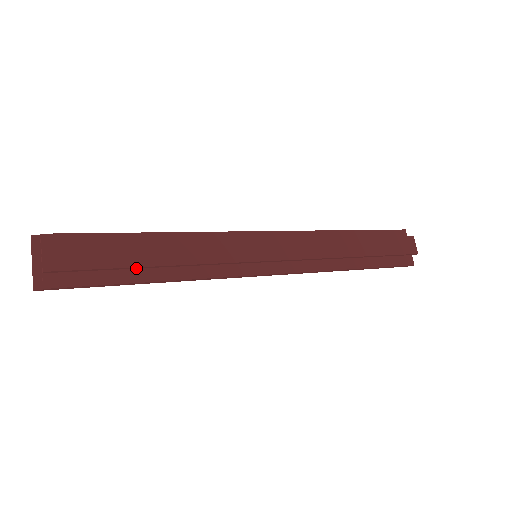
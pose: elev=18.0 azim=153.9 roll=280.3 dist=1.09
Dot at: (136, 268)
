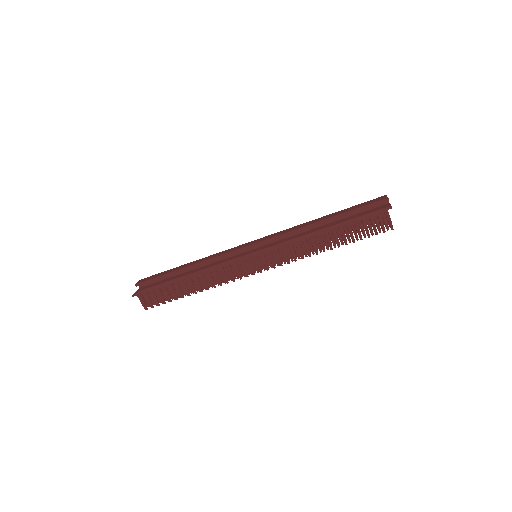
Dot at: occluded
